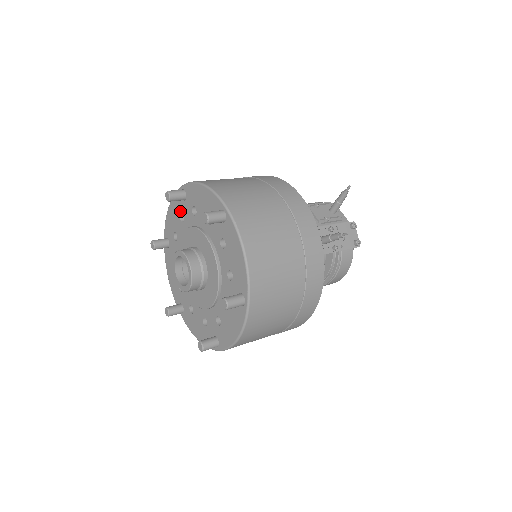
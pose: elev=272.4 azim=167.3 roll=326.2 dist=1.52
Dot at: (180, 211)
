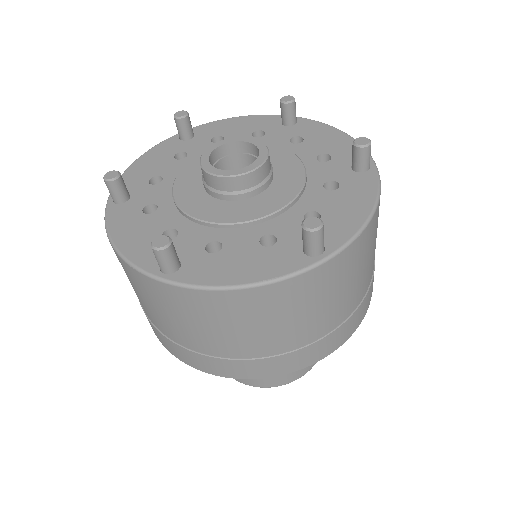
Dot at: (175, 151)
